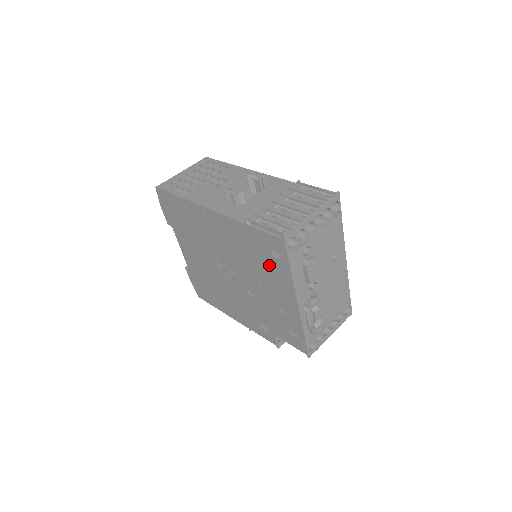
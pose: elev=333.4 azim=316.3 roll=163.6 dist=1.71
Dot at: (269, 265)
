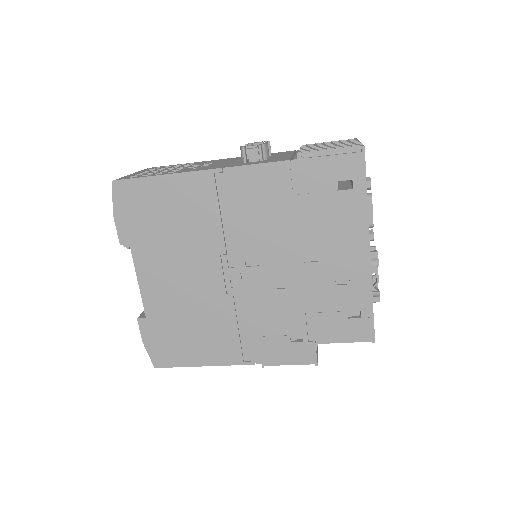
Dot at: (329, 210)
